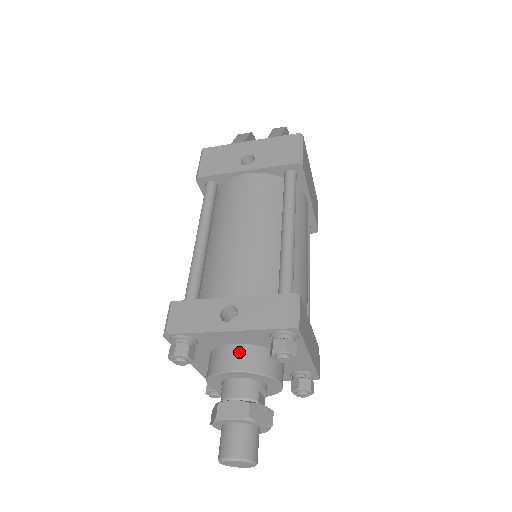
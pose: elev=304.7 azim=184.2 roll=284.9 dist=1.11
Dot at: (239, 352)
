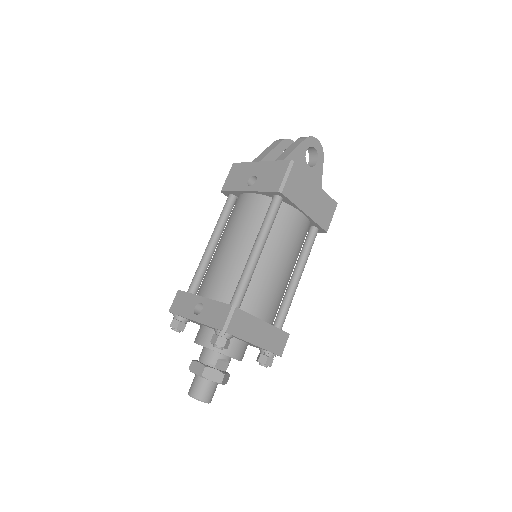
Dot at: (206, 333)
